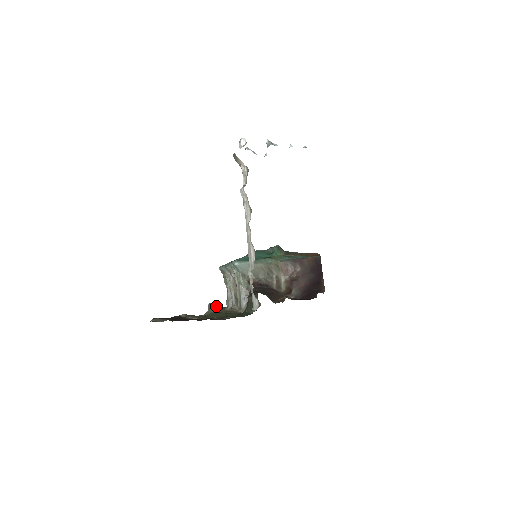
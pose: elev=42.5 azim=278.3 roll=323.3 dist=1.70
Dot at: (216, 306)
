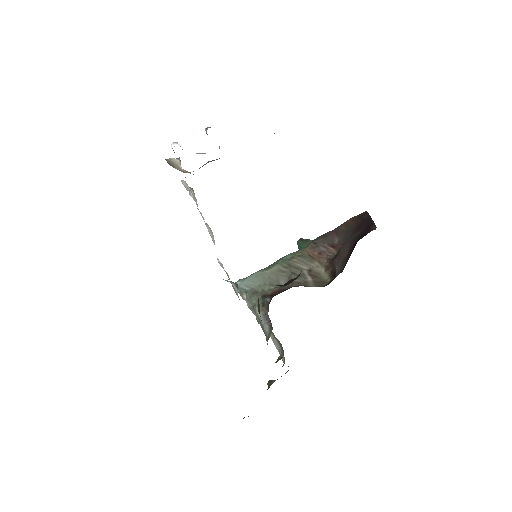
Dot at: occluded
